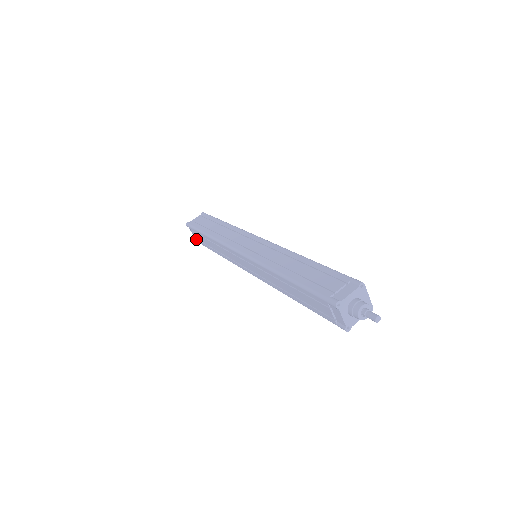
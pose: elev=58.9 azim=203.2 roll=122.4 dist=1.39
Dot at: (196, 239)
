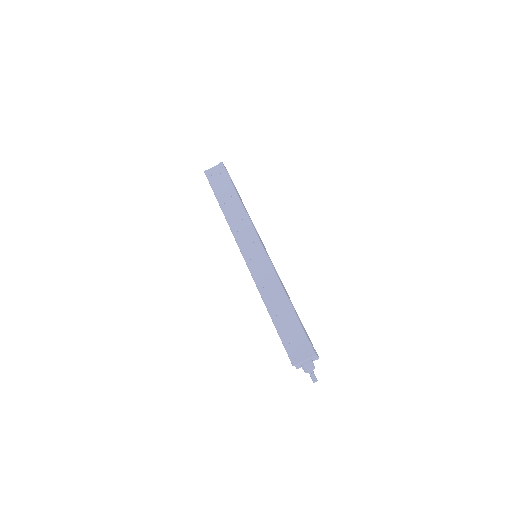
Dot at: occluded
